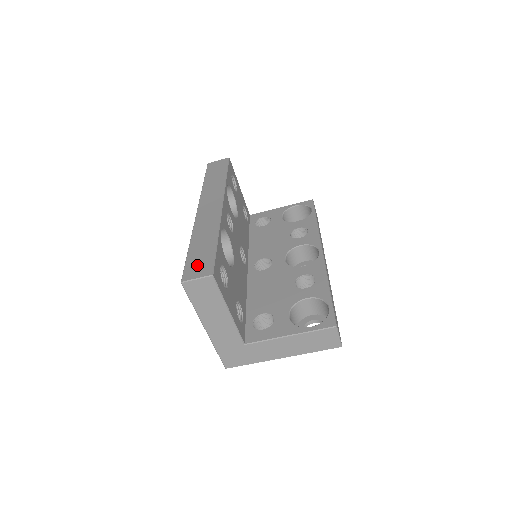
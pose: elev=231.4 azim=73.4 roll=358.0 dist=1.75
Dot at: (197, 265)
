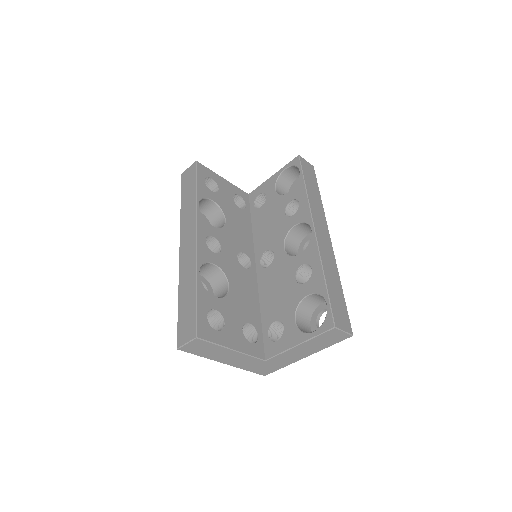
Dot at: (185, 326)
